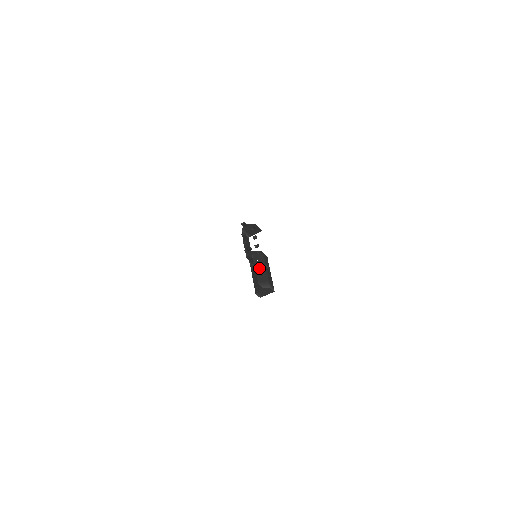
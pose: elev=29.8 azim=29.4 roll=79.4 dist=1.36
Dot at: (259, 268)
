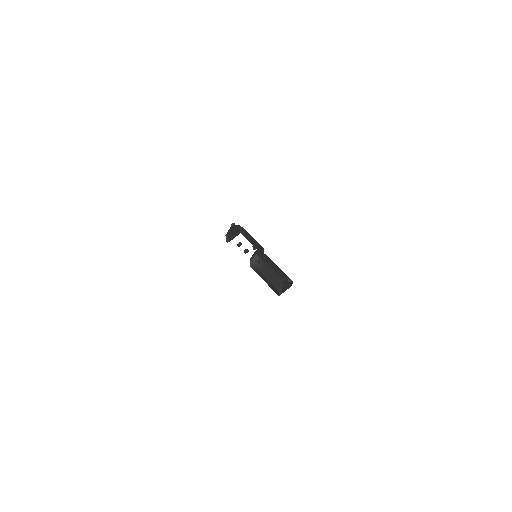
Dot at: (271, 265)
